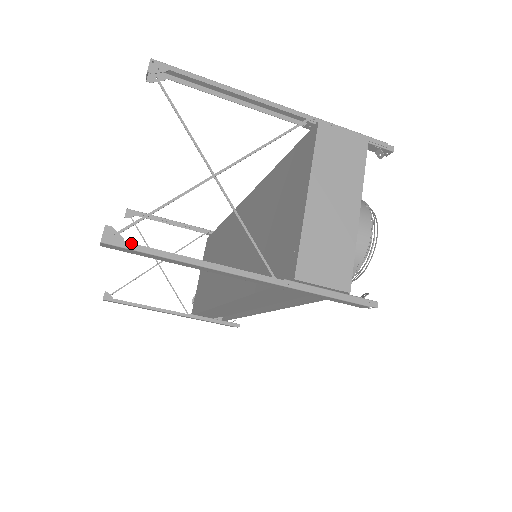
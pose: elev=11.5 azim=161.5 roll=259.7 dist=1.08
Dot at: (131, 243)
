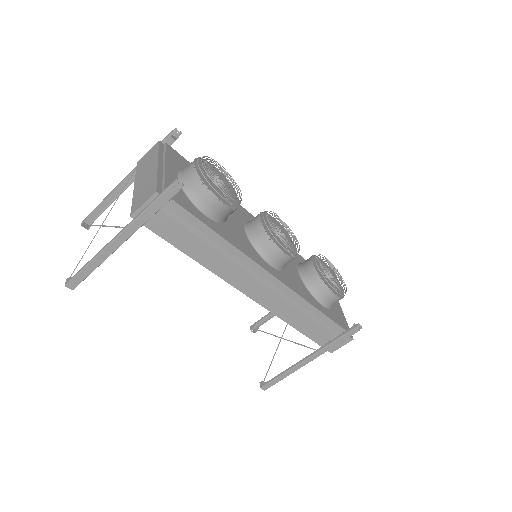
Dot at: (74, 275)
